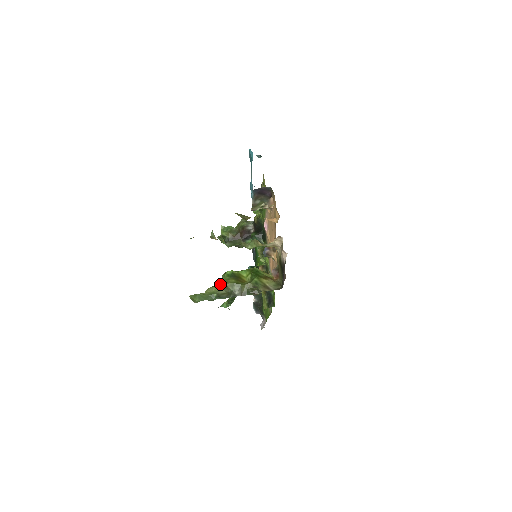
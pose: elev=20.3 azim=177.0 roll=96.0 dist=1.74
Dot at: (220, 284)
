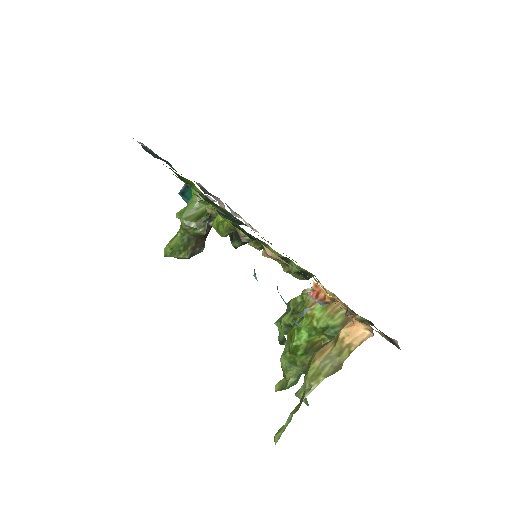
Dot at: (300, 366)
